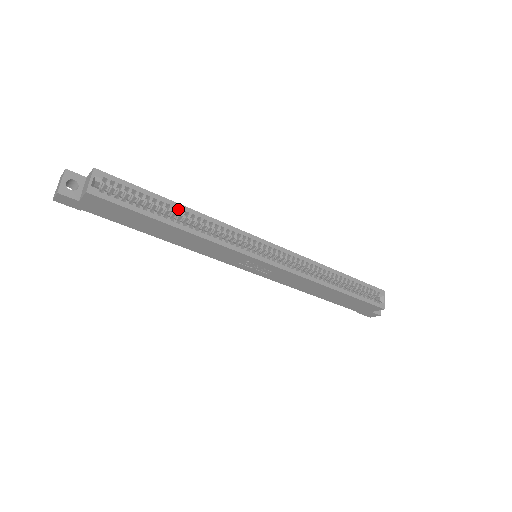
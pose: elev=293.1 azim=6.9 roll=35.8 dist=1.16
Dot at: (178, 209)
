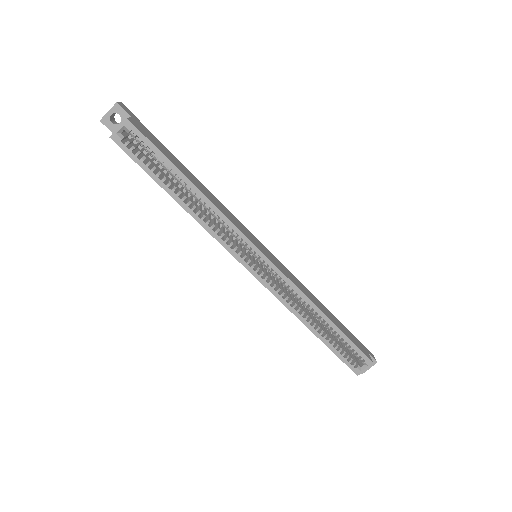
Dot at: (187, 186)
